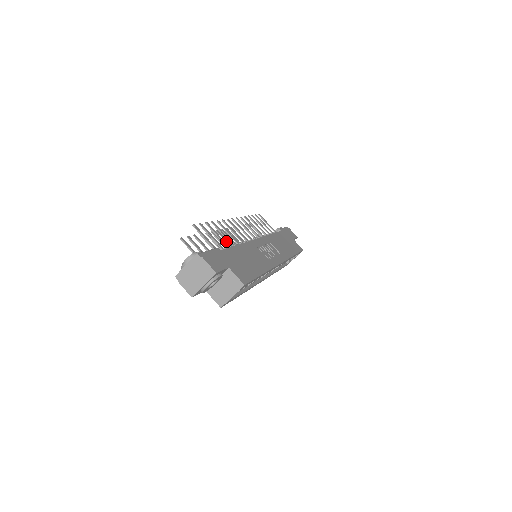
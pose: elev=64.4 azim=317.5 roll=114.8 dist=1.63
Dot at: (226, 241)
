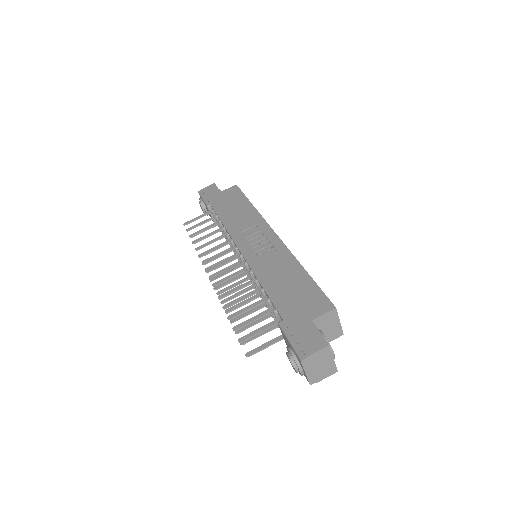
Dot at: (233, 287)
